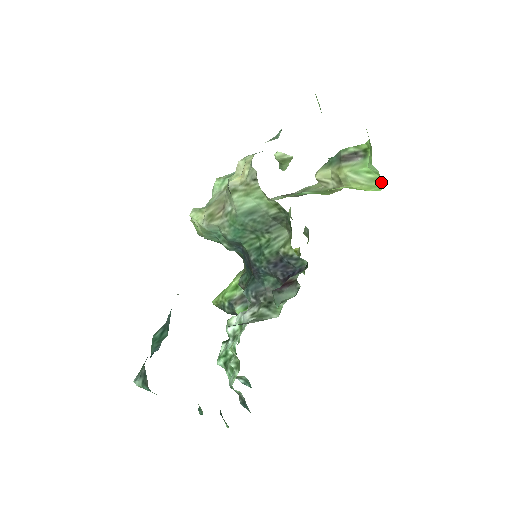
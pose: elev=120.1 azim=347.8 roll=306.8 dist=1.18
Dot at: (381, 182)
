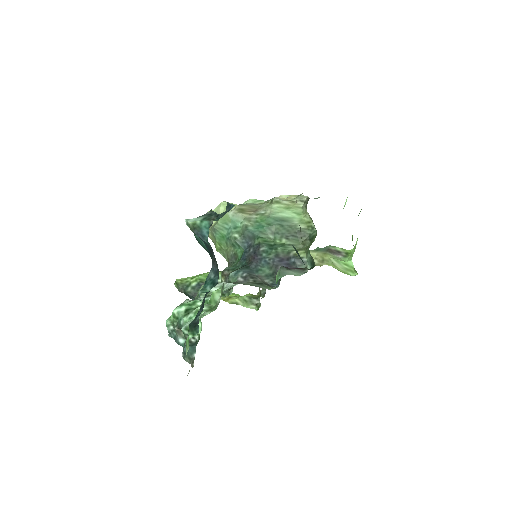
Dot at: (353, 273)
